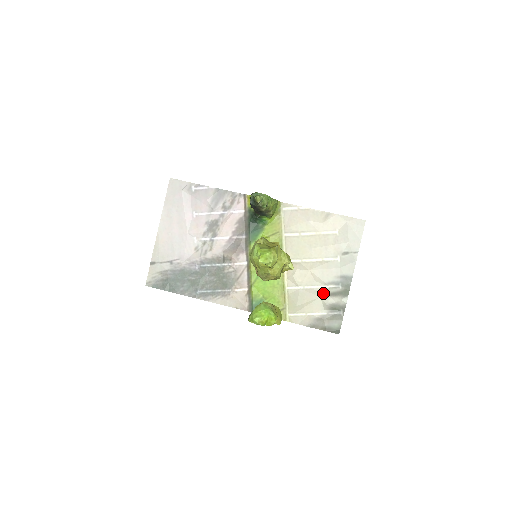
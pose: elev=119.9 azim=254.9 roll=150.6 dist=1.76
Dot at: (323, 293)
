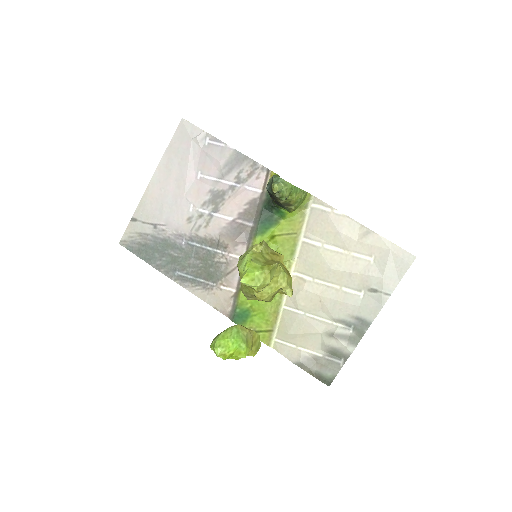
Dot at: (326, 330)
